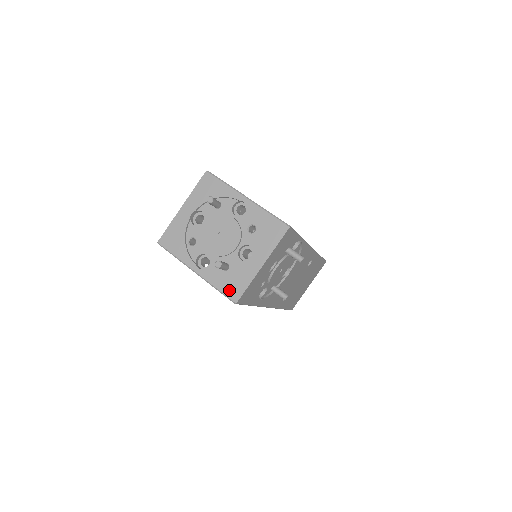
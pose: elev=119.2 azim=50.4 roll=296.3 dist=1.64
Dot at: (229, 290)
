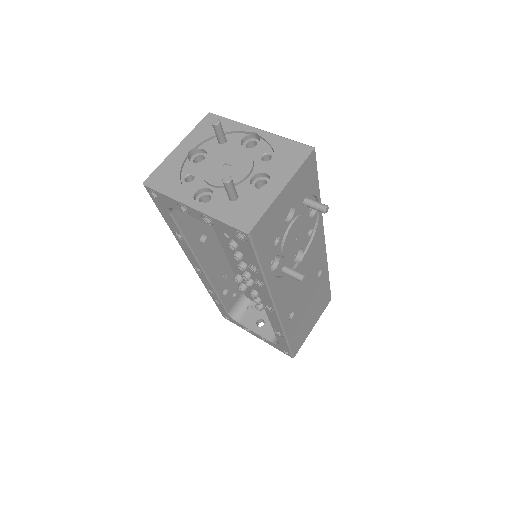
Dot at: (239, 219)
